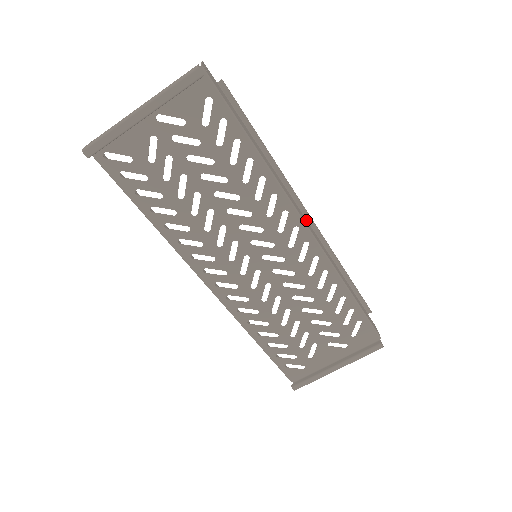
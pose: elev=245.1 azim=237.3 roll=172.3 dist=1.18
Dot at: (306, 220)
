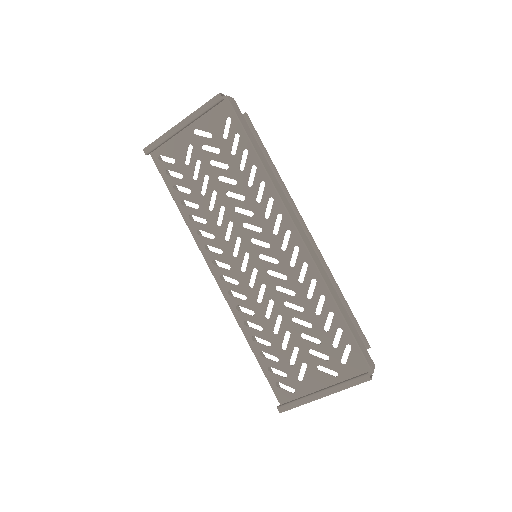
Dot at: (304, 232)
